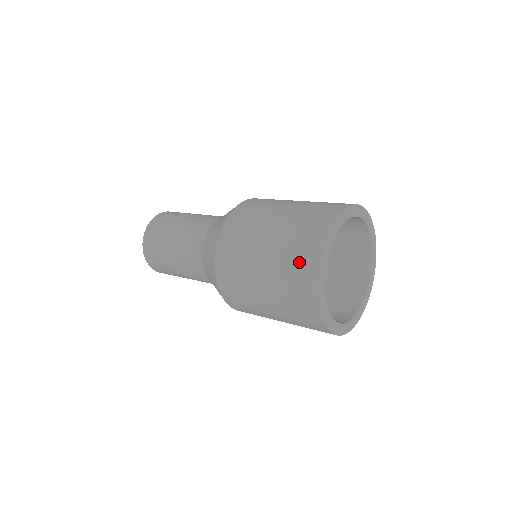
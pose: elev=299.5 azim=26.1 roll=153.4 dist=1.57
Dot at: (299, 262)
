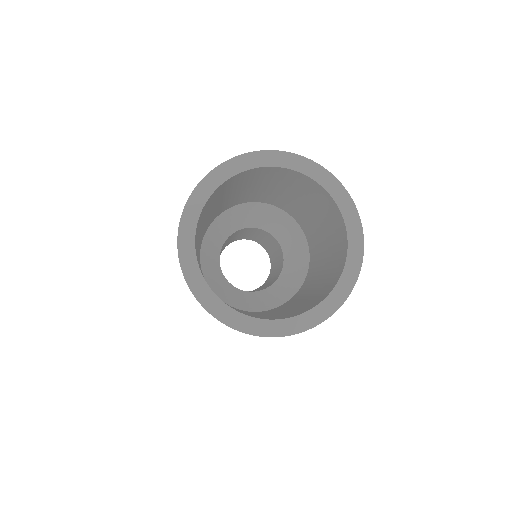
Dot at: occluded
